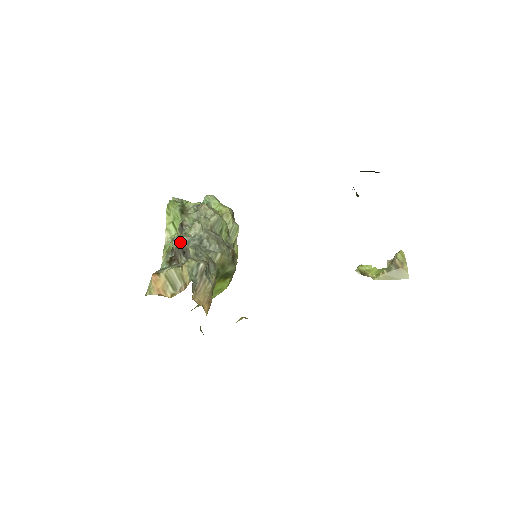
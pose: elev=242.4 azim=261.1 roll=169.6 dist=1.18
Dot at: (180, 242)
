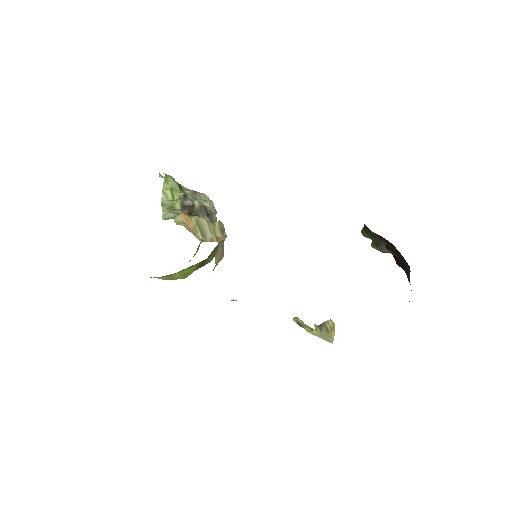
Dot at: occluded
